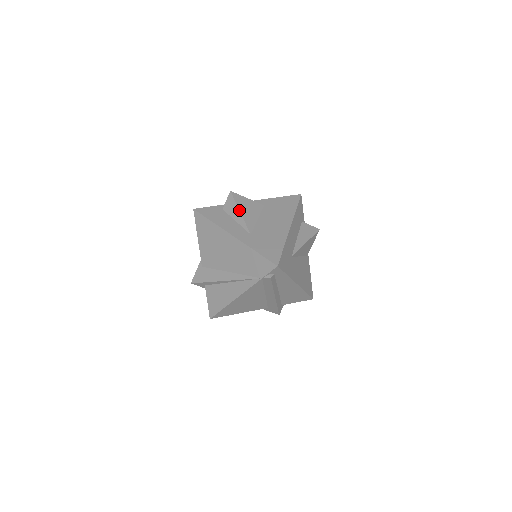
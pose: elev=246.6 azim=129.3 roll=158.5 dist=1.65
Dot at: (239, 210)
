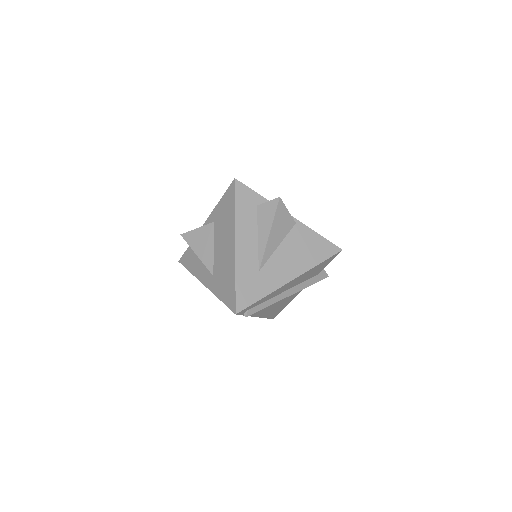
Dot at: (195, 253)
